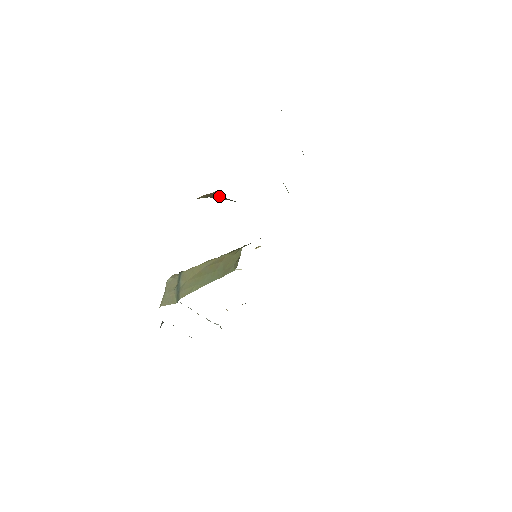
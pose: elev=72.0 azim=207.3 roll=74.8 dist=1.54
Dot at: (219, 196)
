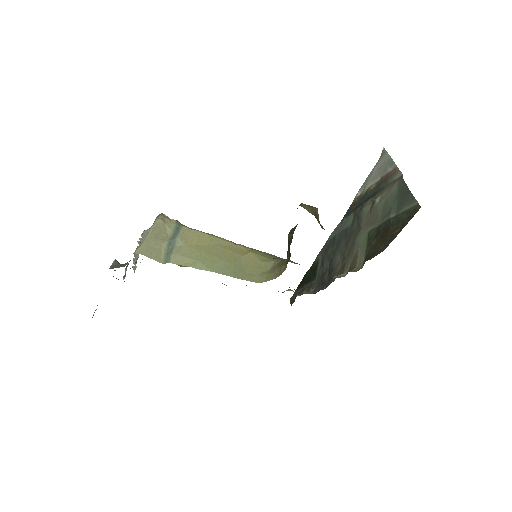
Dot at: (318, 217)
